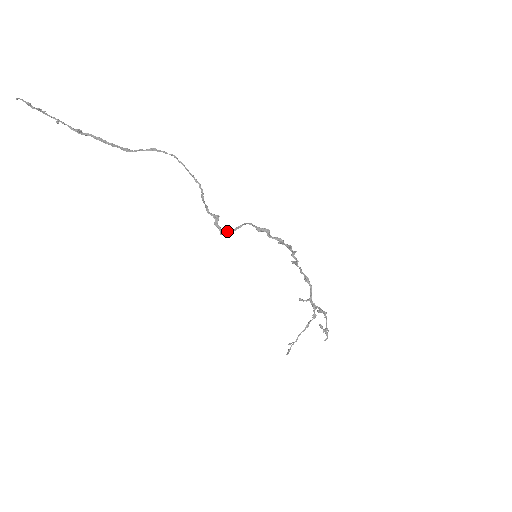
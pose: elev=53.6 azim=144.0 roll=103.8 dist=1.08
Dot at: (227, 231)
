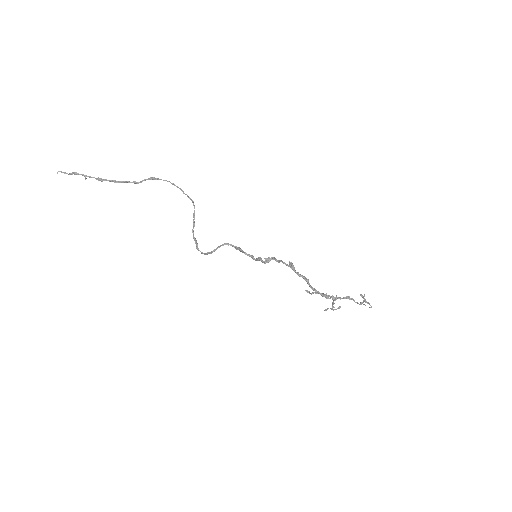
Dot at: (207, 253)
